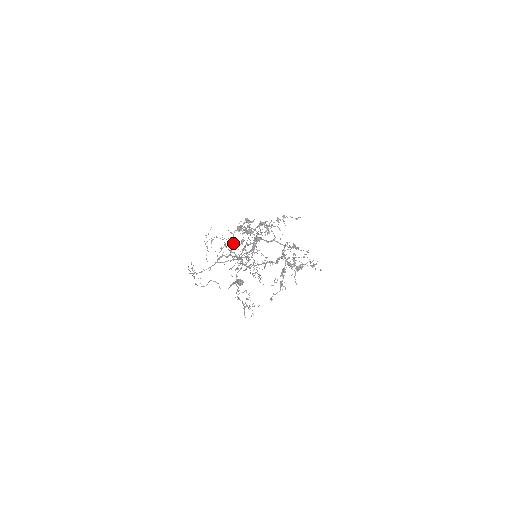
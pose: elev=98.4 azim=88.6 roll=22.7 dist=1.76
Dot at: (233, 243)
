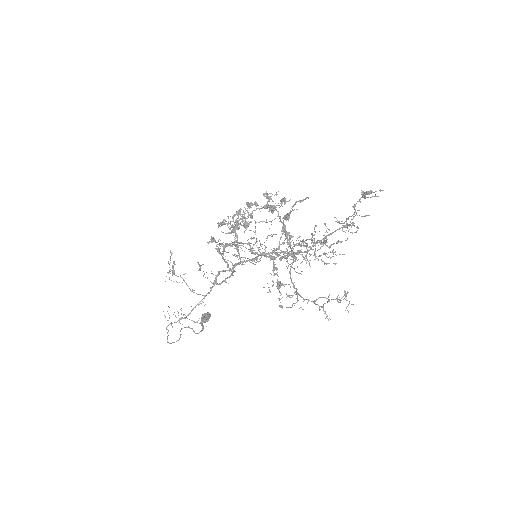
Dot at: (238, 245)
